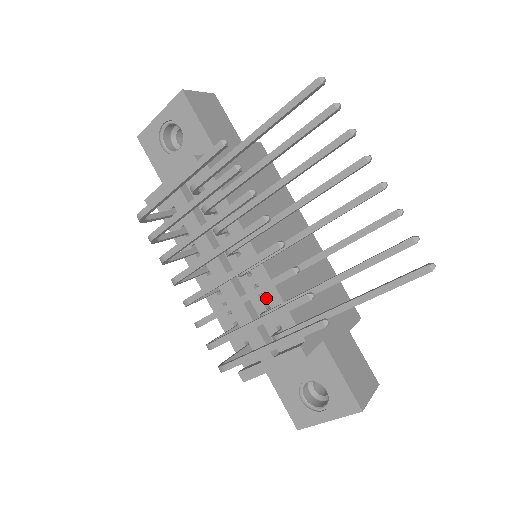
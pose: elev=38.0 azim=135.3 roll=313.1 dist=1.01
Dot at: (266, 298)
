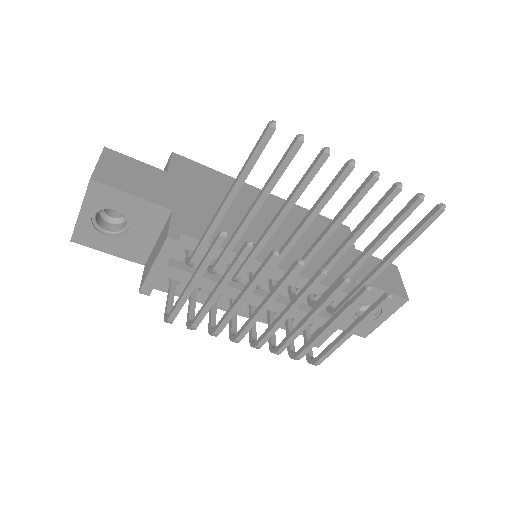
Dot at: occluded
